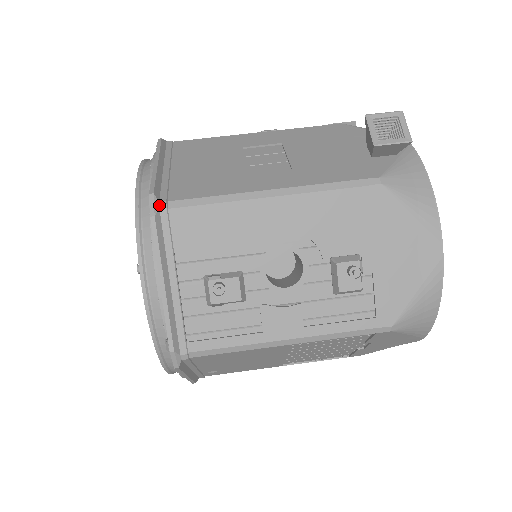
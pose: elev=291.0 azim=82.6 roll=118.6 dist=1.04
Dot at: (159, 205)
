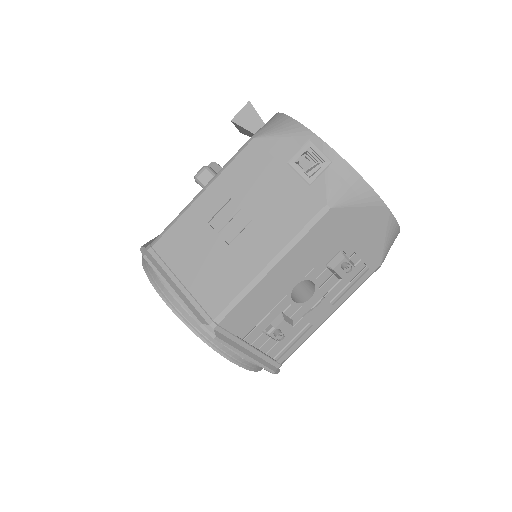
Dot at: (211, 327)
